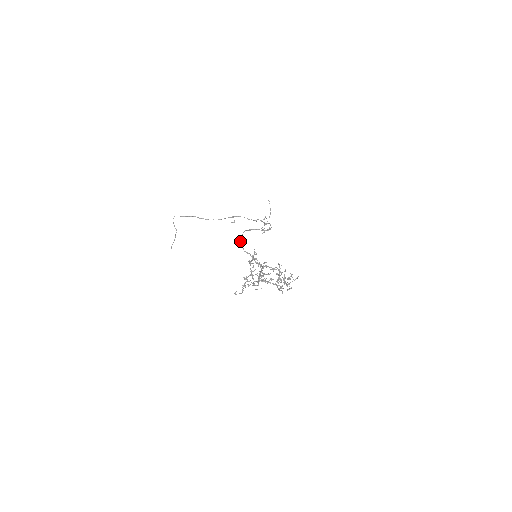
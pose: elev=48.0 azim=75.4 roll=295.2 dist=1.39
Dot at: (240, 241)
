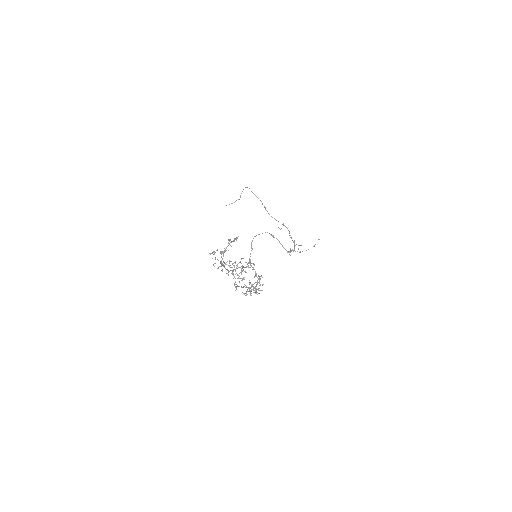
Dot at: (256, 235)
